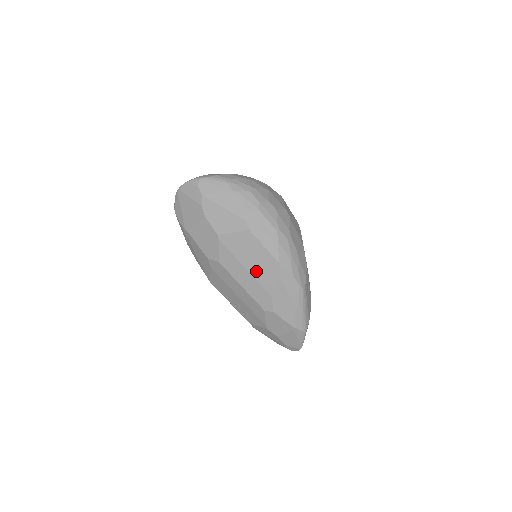
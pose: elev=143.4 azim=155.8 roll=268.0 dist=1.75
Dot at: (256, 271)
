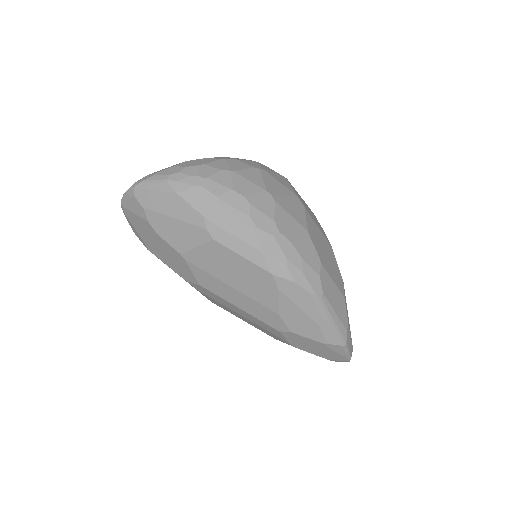
Dot at: (246, 288)
